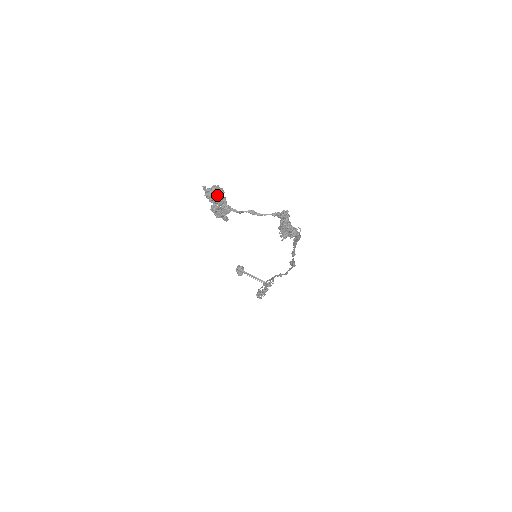
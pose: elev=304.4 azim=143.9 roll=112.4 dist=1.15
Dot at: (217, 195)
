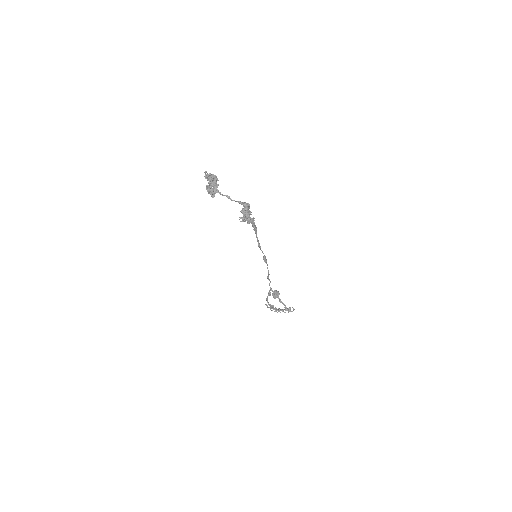
Dot at: (211, 179)
